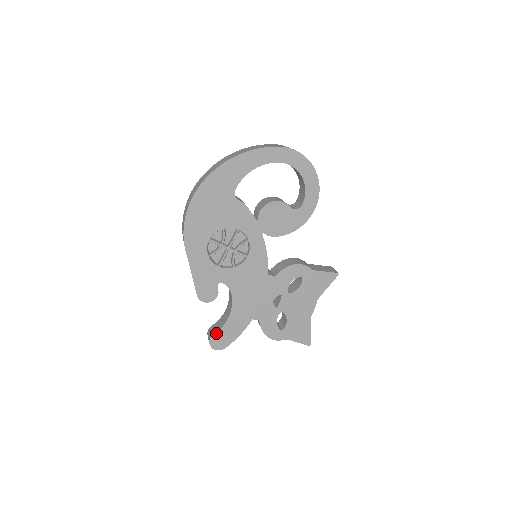
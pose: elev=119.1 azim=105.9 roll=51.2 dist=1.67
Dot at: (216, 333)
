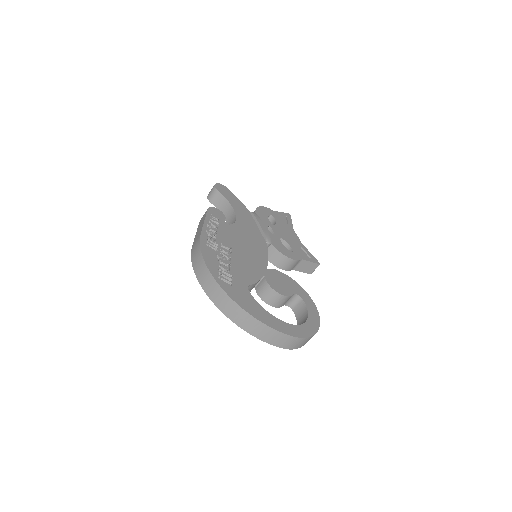
Dot at: (213, 204)
